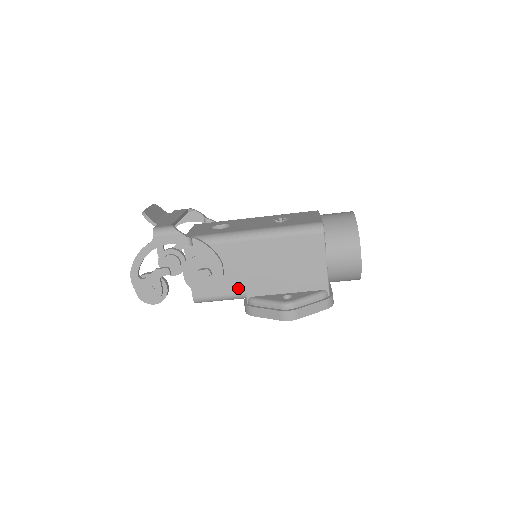
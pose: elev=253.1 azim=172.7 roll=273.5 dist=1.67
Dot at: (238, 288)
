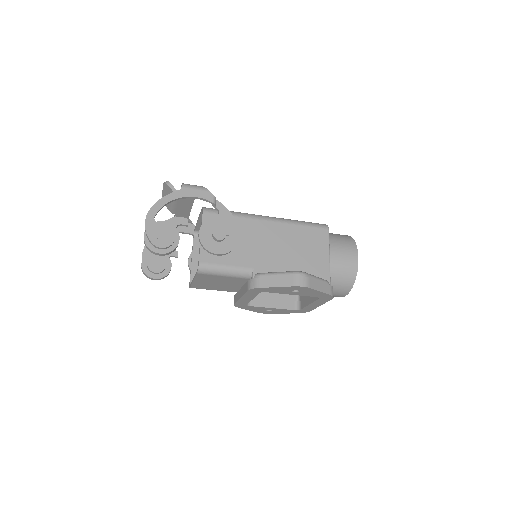
Dot at: (247, 262)
